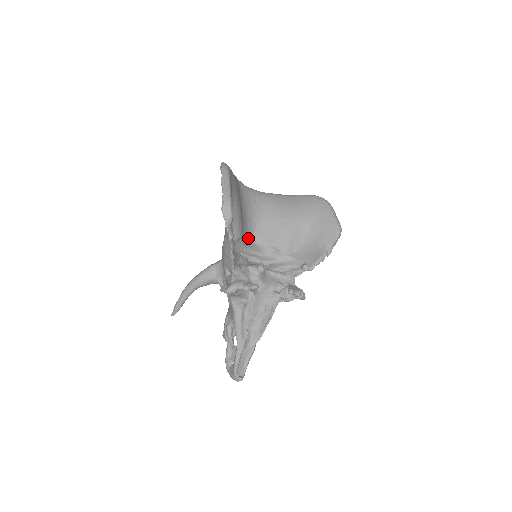
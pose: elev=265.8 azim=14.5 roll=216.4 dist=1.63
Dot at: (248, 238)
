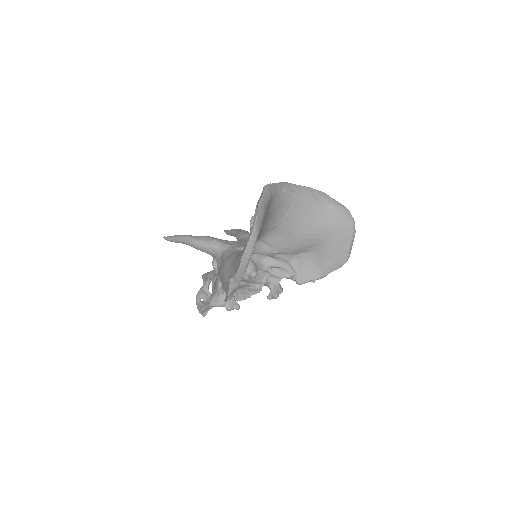
Dot at: occluded
